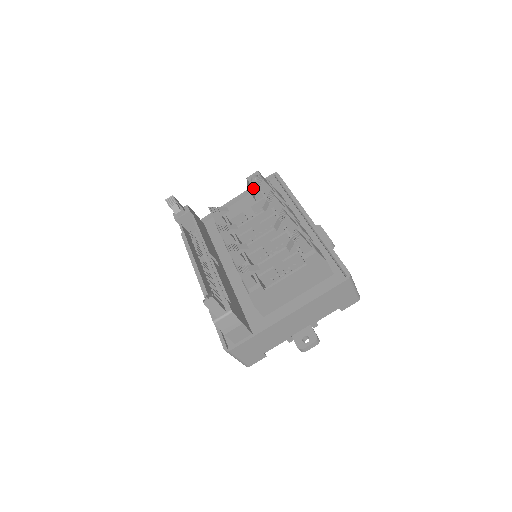
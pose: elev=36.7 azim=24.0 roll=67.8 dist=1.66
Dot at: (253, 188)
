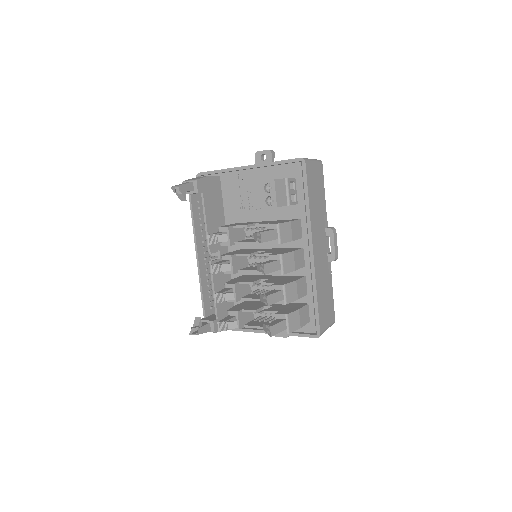
Dot at: (254, 233)
